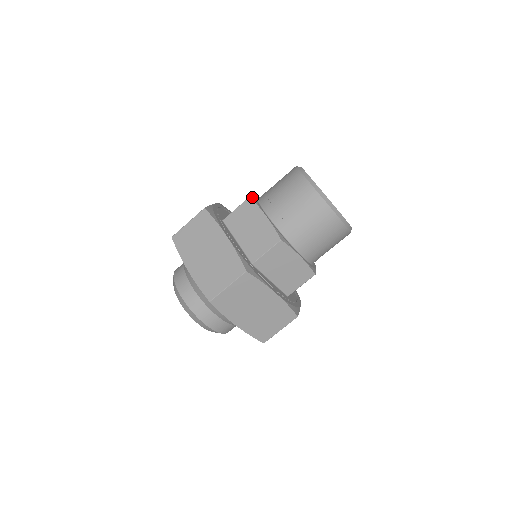
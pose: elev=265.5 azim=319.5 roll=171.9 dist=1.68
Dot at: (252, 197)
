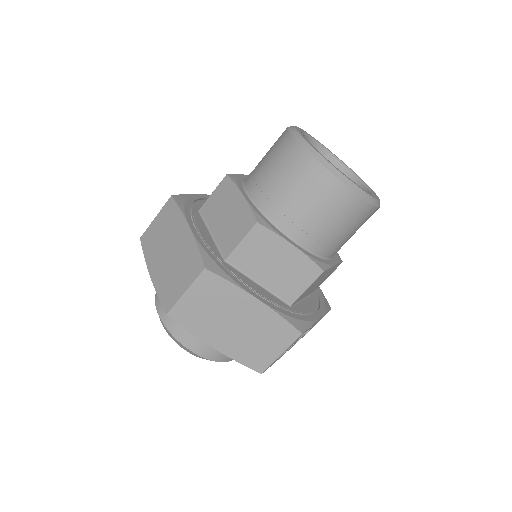
Dot at: (232, 175)
